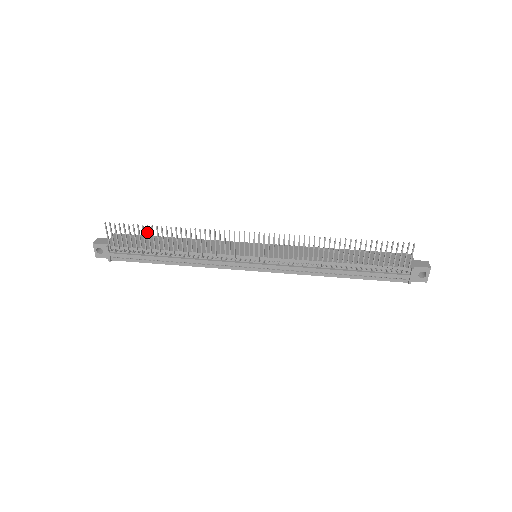
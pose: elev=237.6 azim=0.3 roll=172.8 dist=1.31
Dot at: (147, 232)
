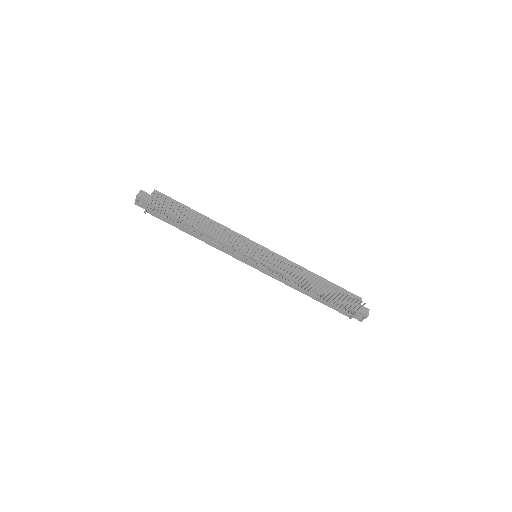
Dot at: occluded
